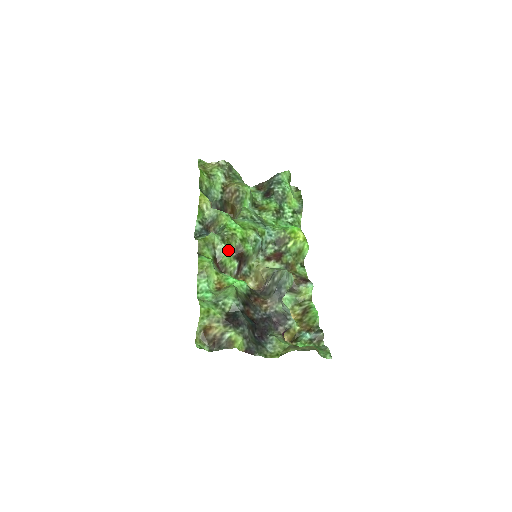
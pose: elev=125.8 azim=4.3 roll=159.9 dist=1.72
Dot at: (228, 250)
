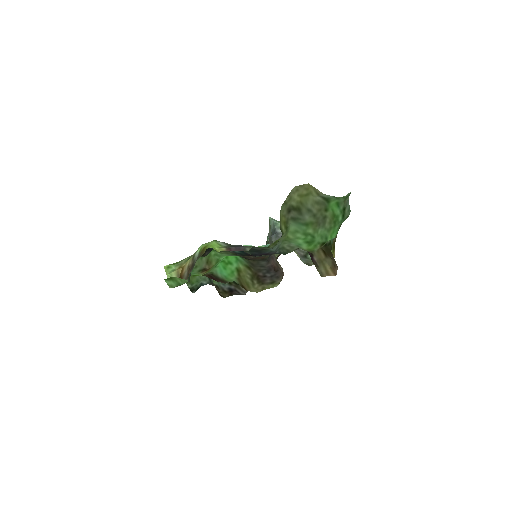
Dot at: occluded
